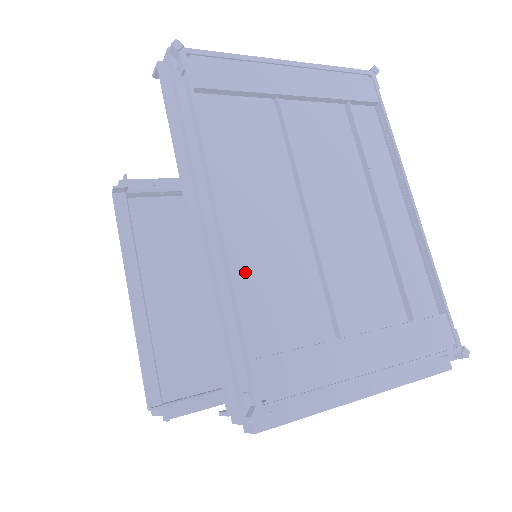
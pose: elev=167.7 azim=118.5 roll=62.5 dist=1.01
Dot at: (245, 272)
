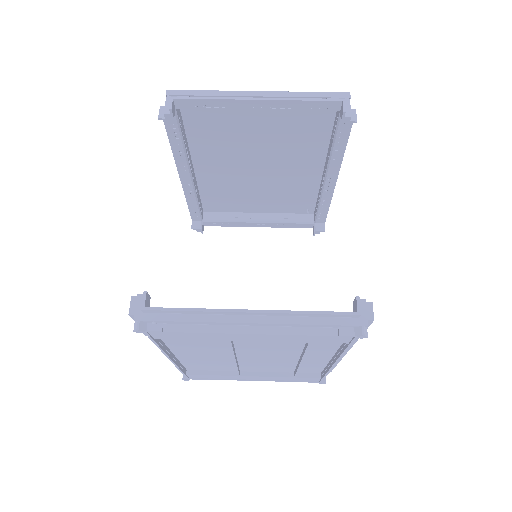
Dot at: (189, 362)
